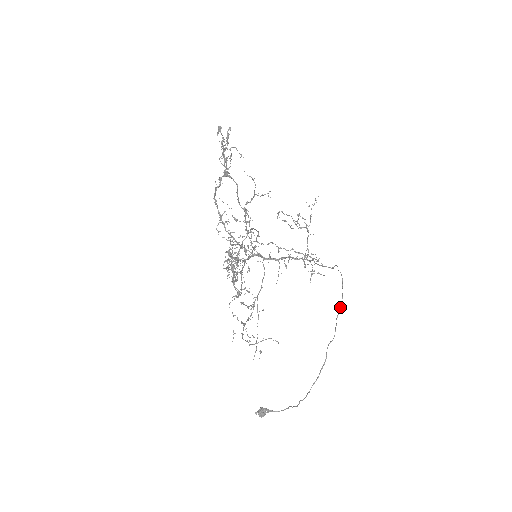
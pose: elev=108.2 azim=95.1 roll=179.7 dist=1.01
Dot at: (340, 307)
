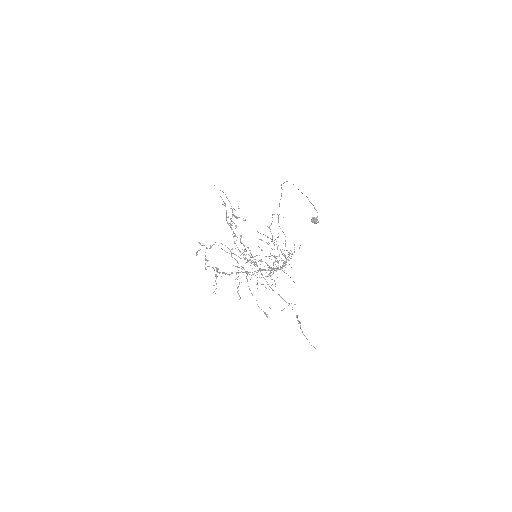
Dot at: occluded
